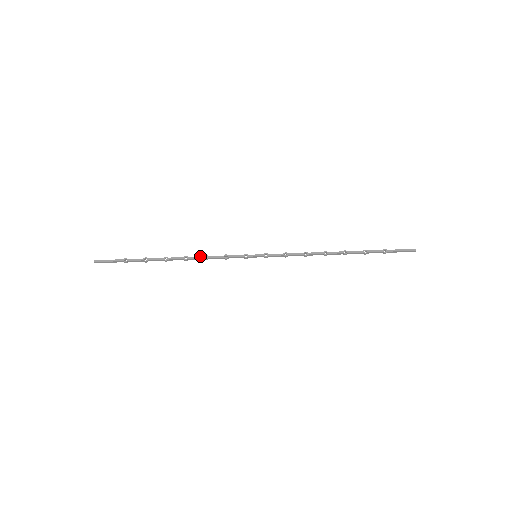
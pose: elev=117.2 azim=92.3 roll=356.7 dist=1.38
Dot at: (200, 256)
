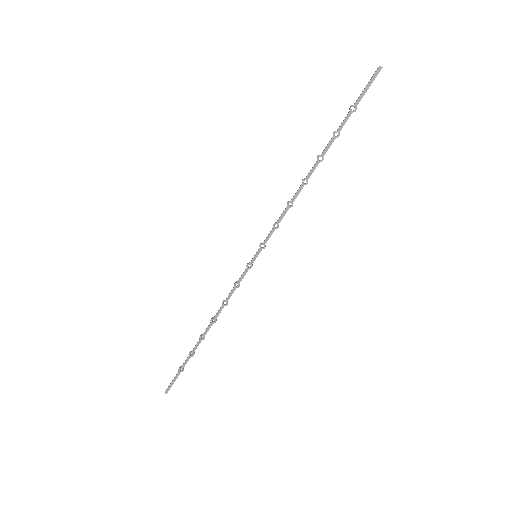
Dot at: (220, 308)
